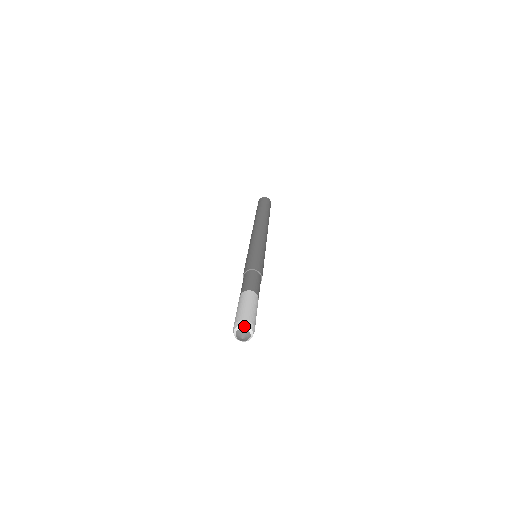
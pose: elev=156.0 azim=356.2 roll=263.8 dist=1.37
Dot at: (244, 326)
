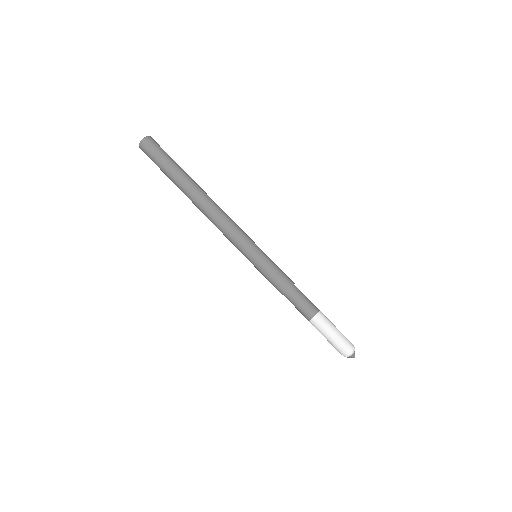
Dot at: (354, 351)
